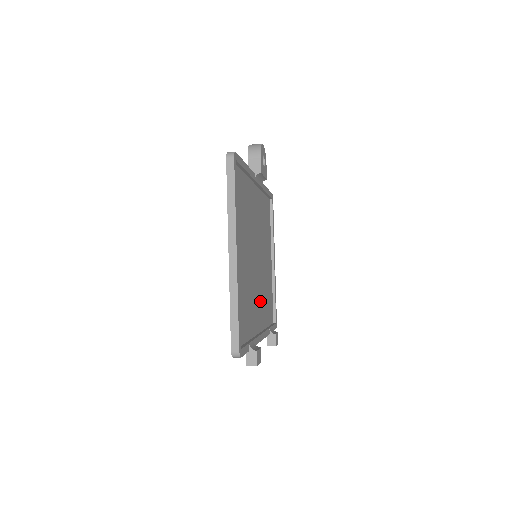
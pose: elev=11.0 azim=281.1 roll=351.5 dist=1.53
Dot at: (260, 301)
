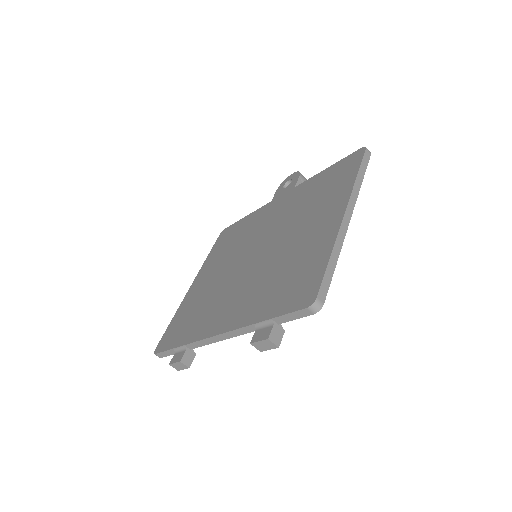
Dot at: occluded
